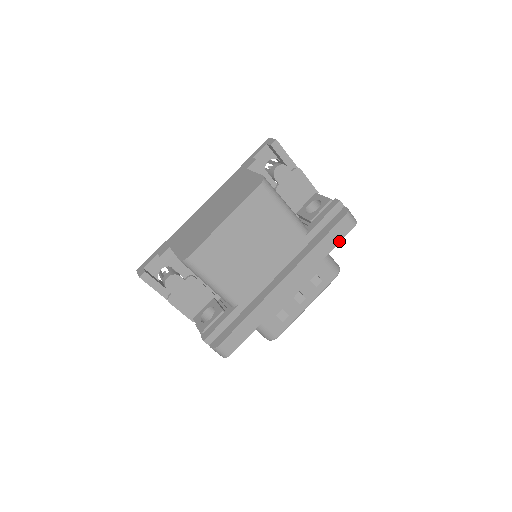
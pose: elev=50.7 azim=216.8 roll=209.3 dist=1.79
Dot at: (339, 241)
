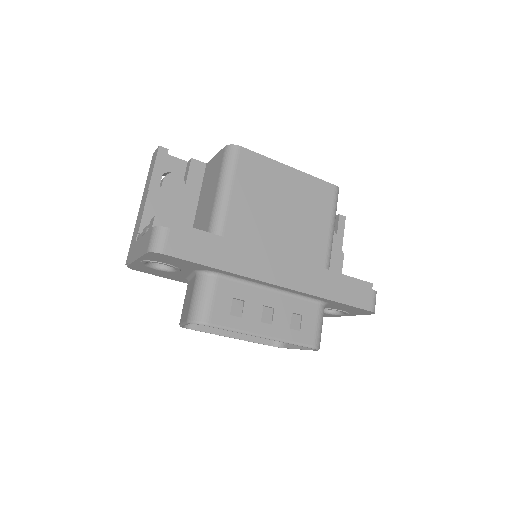
Dot at: (351, 304)
